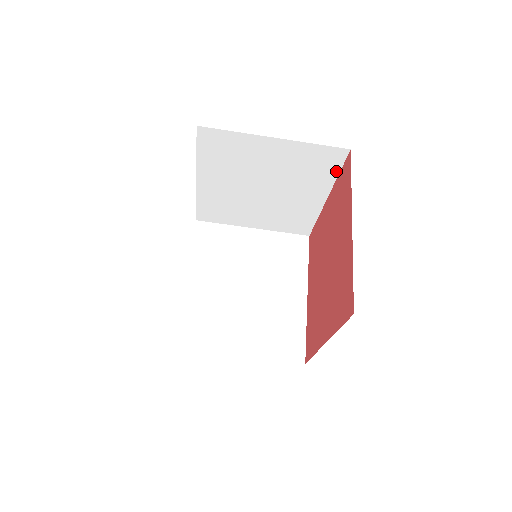
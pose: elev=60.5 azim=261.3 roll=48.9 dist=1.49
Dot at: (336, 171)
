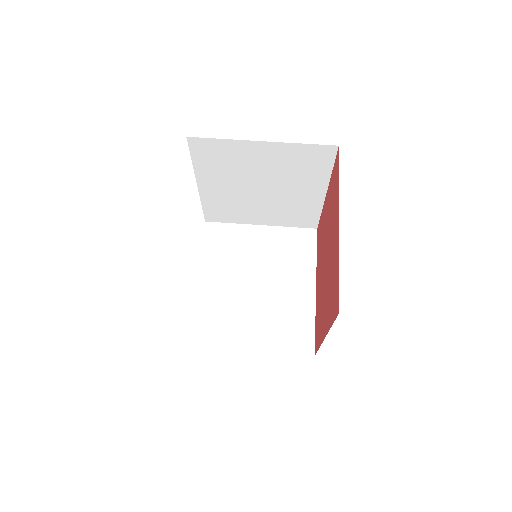
Dot at: (329, 167)
